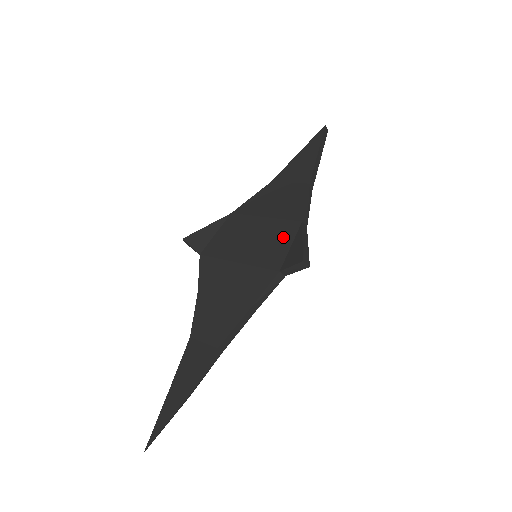
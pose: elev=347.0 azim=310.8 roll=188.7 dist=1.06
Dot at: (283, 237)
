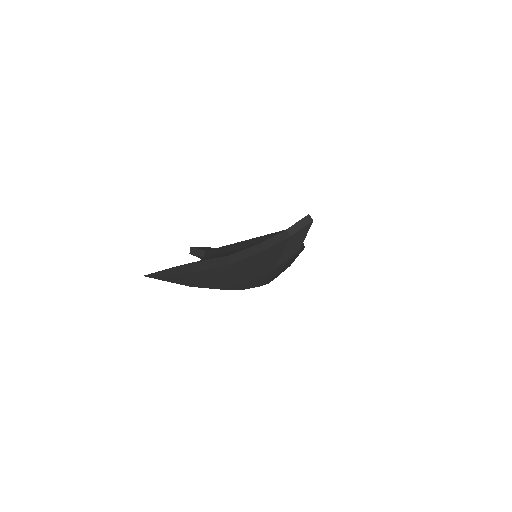
Dot at: occluded
